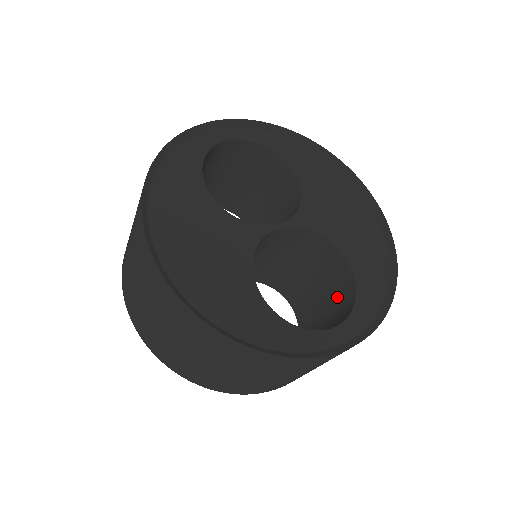
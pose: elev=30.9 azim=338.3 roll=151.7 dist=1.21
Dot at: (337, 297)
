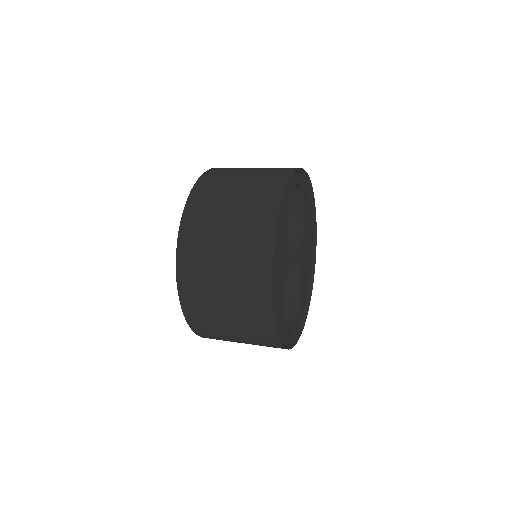
Dot at: occluded
